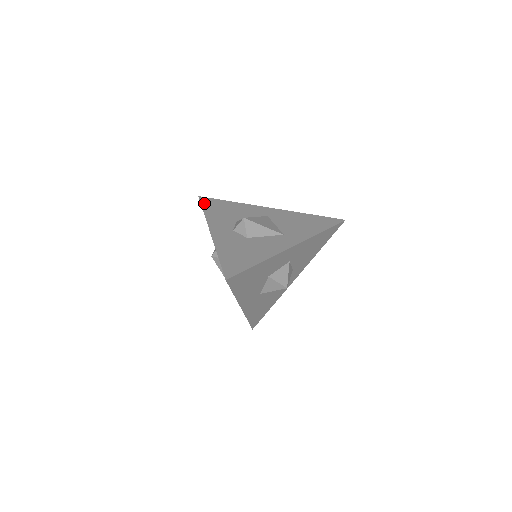
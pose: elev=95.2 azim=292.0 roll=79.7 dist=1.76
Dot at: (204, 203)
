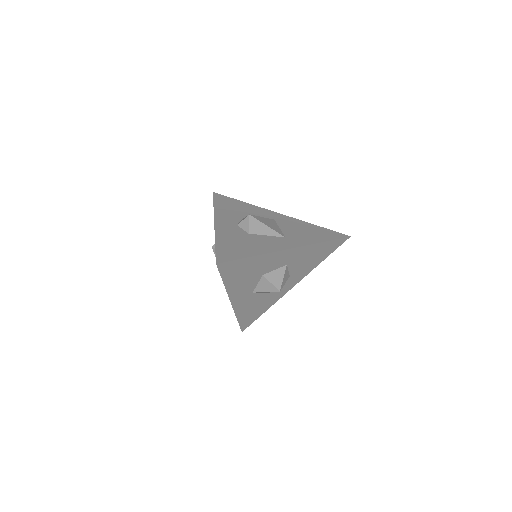
Dot at: (216, 198)
